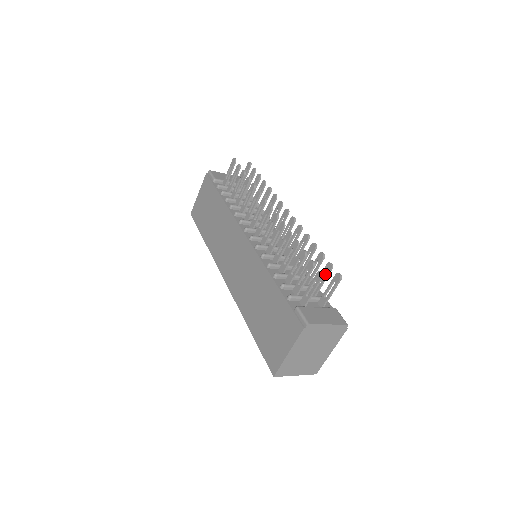
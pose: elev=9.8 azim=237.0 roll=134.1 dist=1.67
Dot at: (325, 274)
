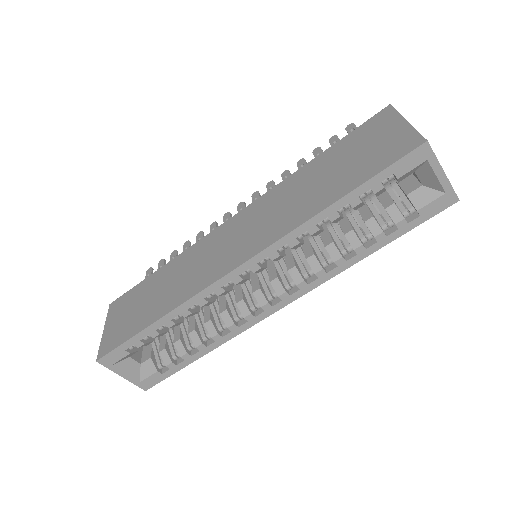
Dot at: occluded
